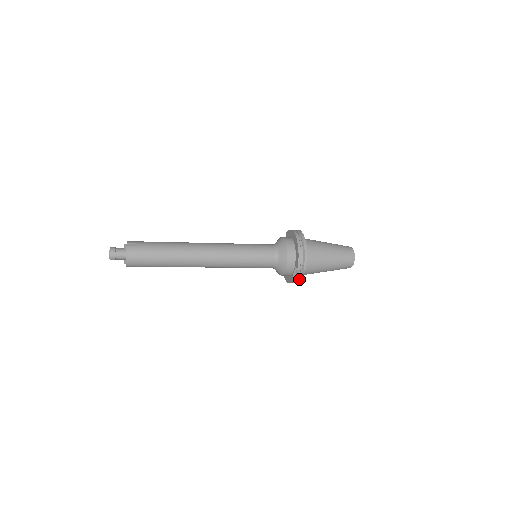
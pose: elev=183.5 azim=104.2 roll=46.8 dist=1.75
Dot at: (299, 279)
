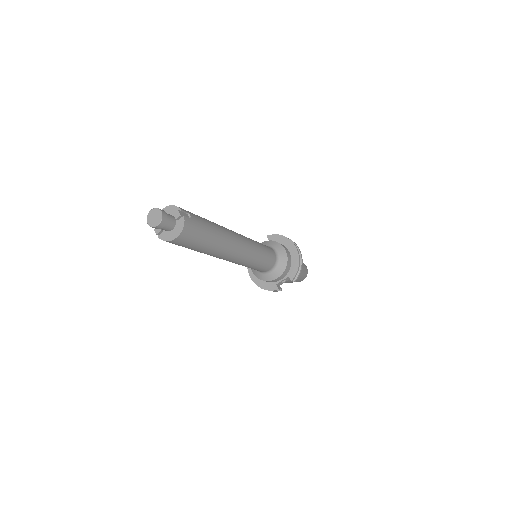
Dot at: (281, 289)
